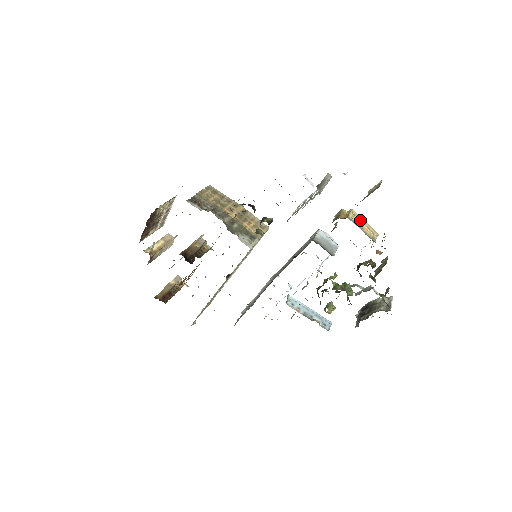
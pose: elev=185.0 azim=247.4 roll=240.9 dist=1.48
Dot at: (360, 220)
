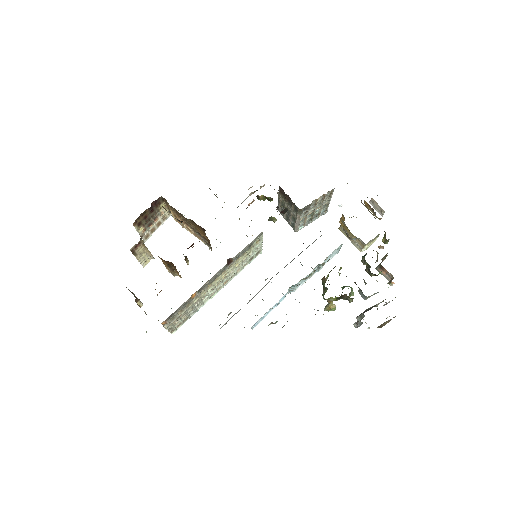
Dot at: occluded
